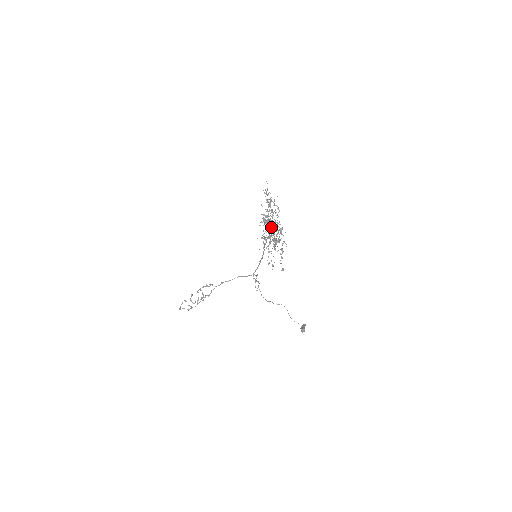
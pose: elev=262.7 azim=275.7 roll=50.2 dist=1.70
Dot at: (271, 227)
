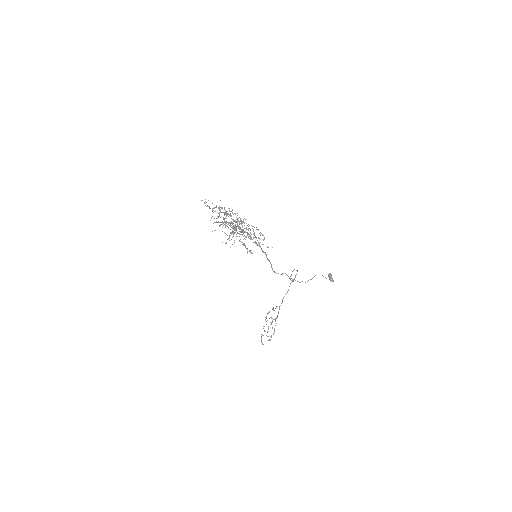
Dot at: occluded
